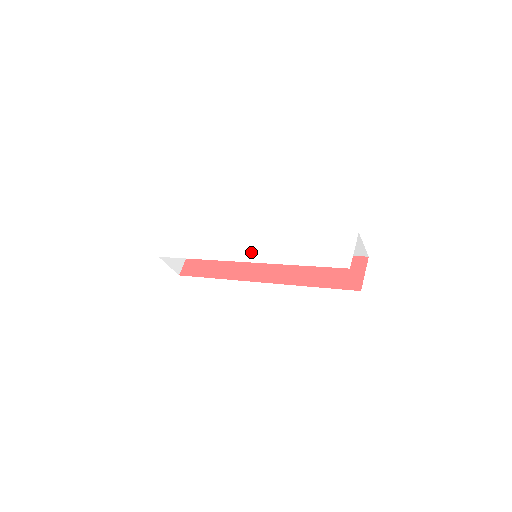
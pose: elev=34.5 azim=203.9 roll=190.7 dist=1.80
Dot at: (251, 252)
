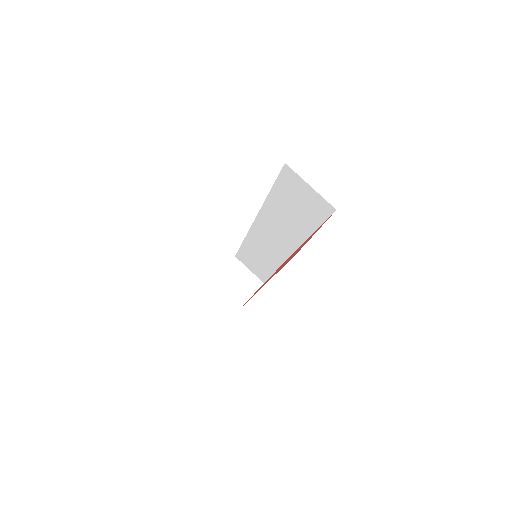
Dot at: occluded
